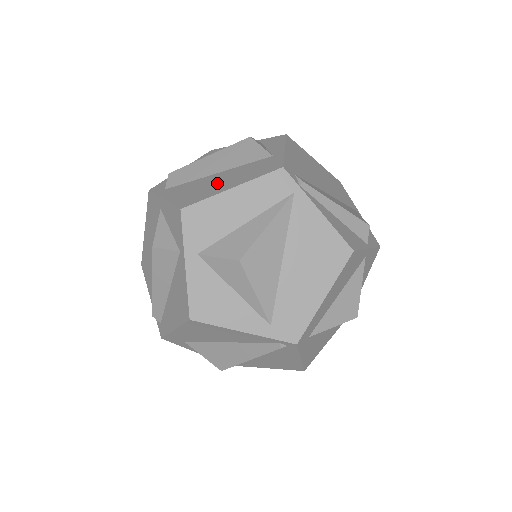
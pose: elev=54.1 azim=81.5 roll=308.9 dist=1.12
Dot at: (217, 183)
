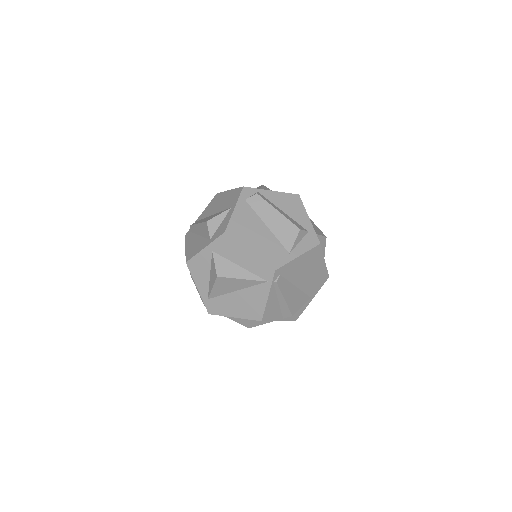
Dot at: (254, 236)
